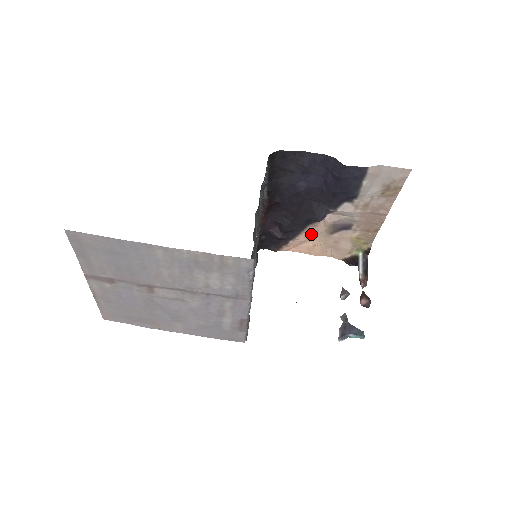
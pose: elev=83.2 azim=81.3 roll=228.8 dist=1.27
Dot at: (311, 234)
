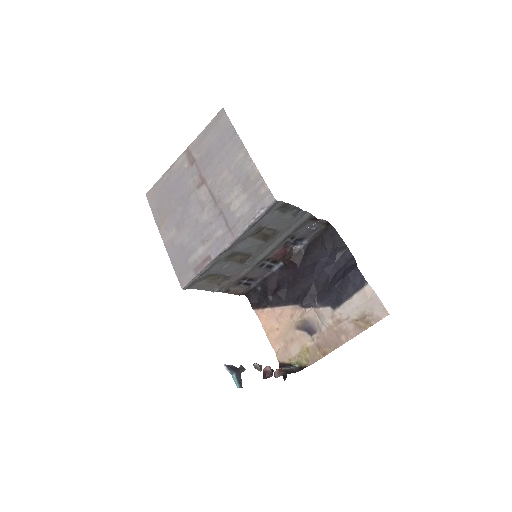
Dot at: (286, 315)
